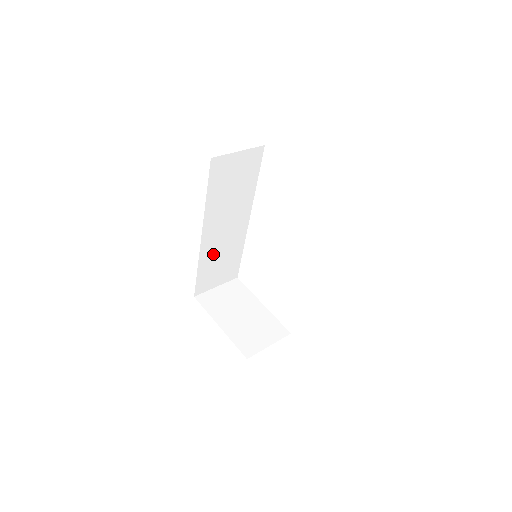
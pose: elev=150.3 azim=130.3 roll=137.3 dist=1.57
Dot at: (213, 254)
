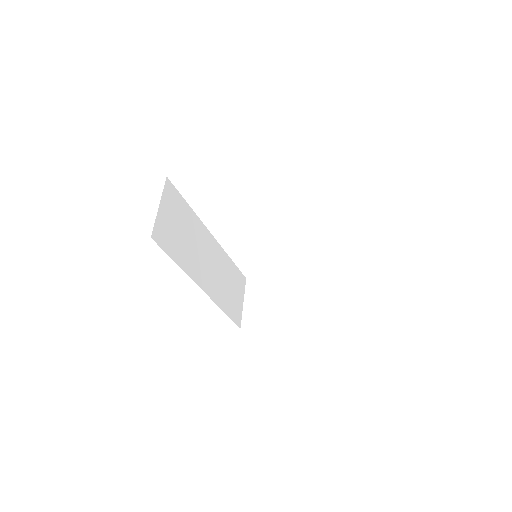
Dot at: (220, 289)
